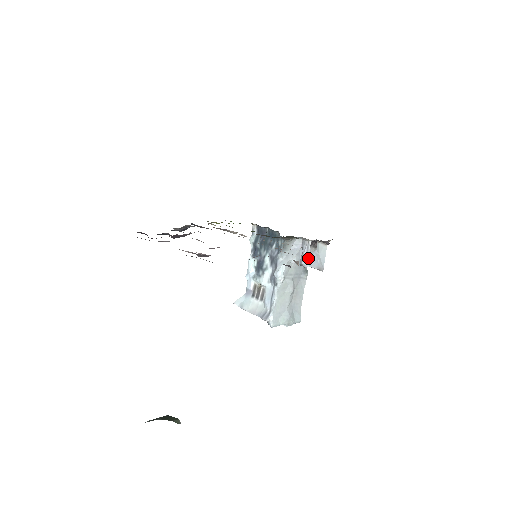
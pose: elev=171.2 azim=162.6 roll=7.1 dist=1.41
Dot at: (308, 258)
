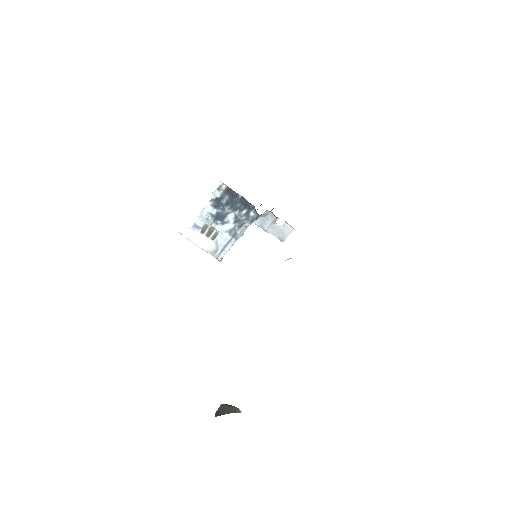
Dot at: (272, 228)
